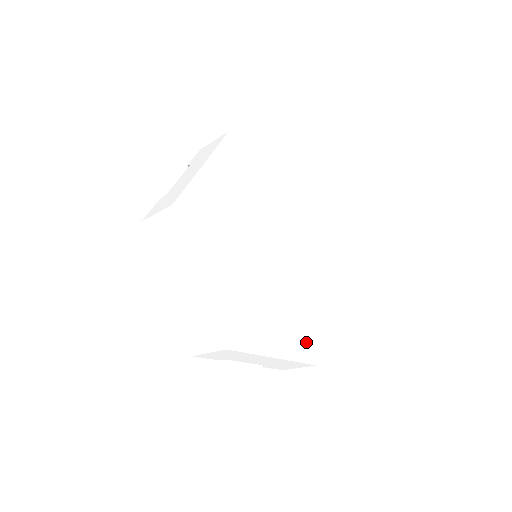
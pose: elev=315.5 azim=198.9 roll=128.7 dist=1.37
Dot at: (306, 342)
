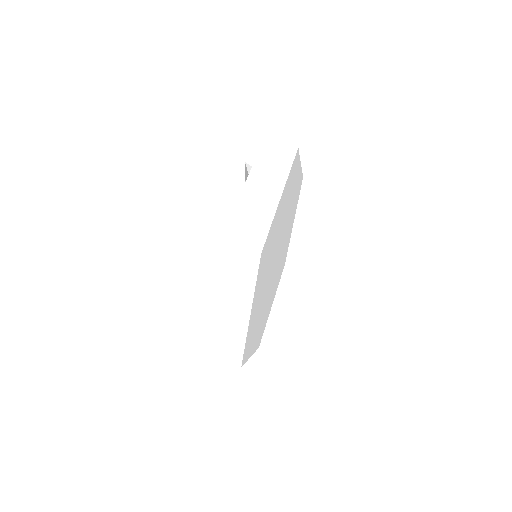
Dot at: occluded
